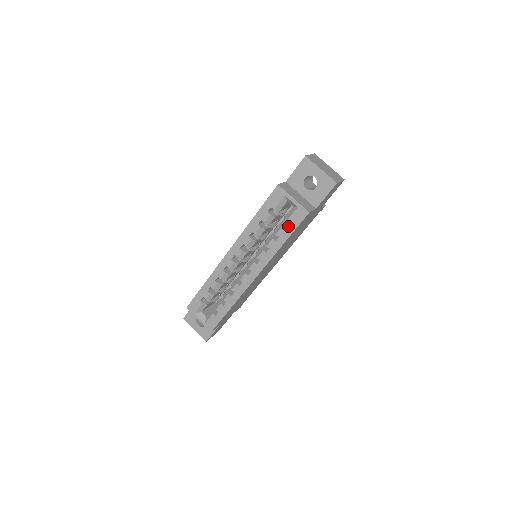
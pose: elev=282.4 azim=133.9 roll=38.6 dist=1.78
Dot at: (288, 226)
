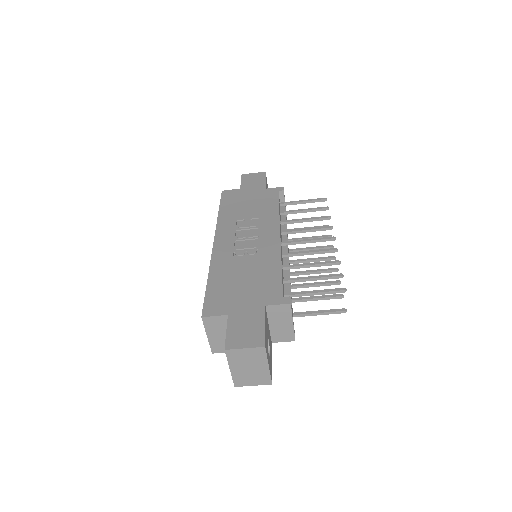
Dot at: occluded
